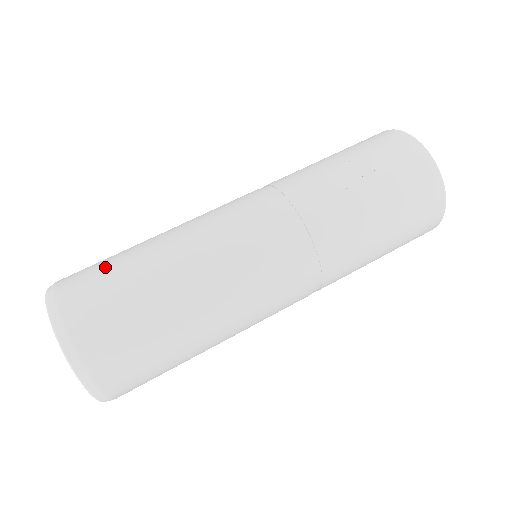
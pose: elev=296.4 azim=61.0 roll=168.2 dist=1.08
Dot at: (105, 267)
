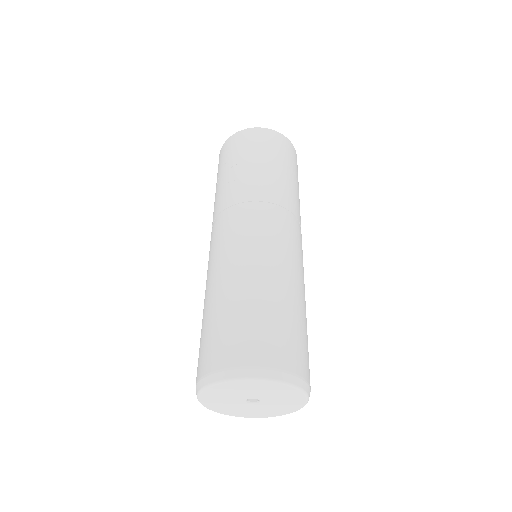
Dot at: (204, 337)
